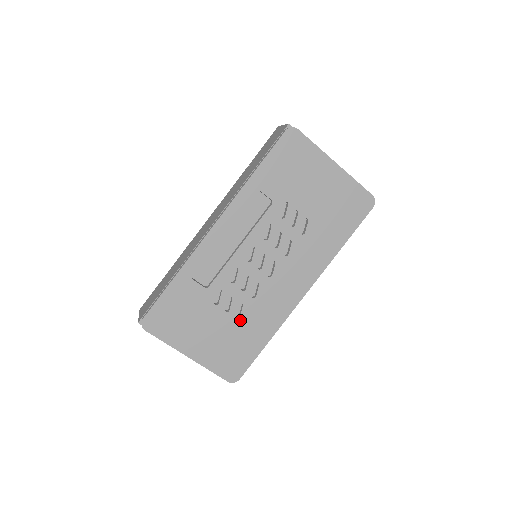
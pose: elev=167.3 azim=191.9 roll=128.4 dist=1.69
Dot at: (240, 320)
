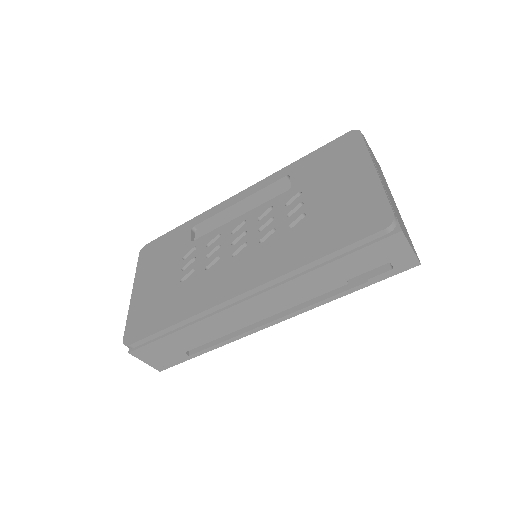
Dot at: (181, 285)
